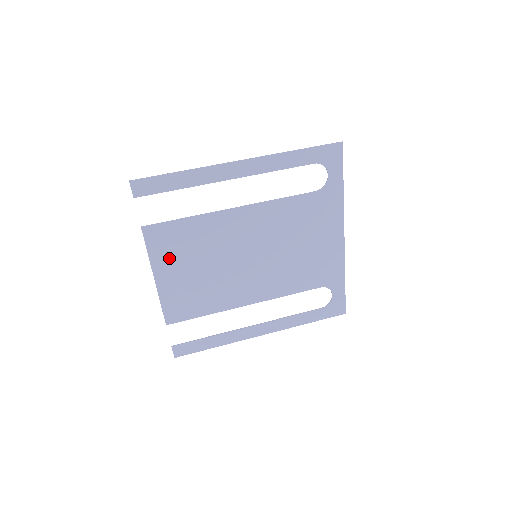
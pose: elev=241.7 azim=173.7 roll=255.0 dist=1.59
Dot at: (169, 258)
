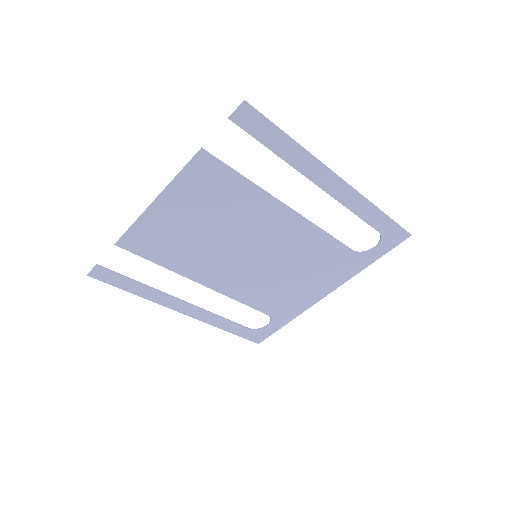
Dot at: (190, 196)
